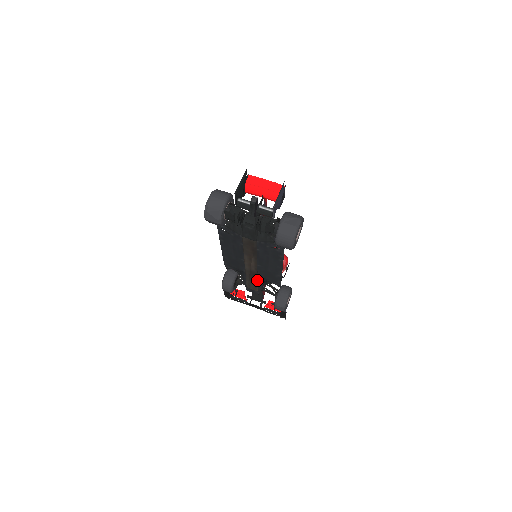
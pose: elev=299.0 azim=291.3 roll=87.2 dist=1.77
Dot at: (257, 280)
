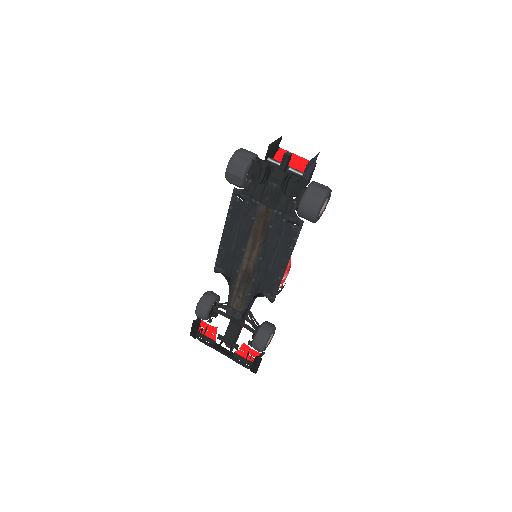
Dot at: (248, 288)
